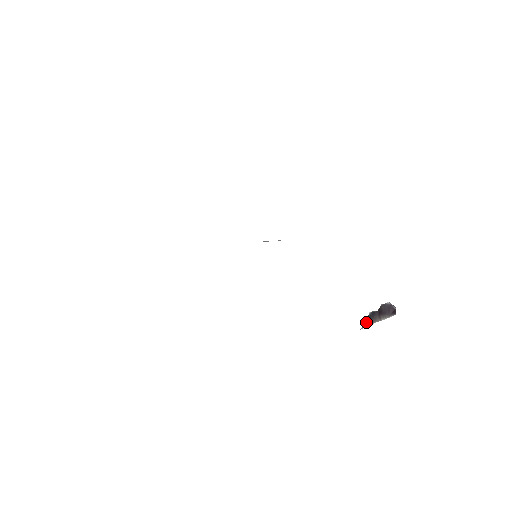
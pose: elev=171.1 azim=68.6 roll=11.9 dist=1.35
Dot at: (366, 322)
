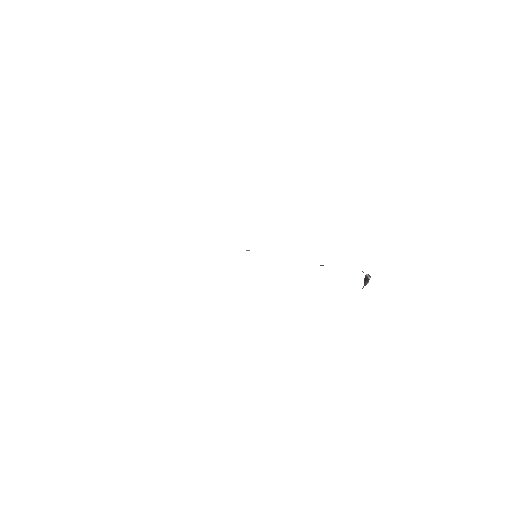
Dot at: occluded
